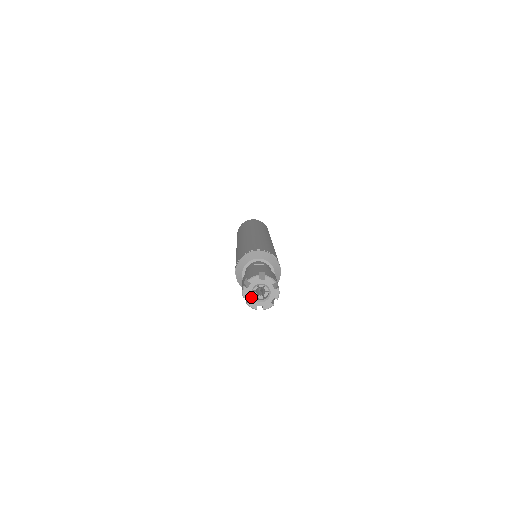
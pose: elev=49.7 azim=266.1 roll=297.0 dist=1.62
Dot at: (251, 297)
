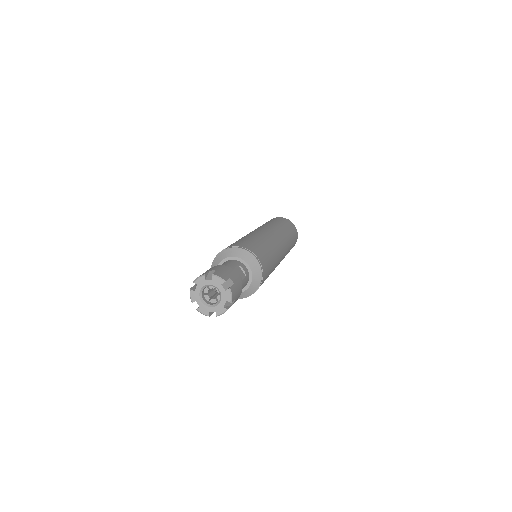
Dot at: (200, 289)
